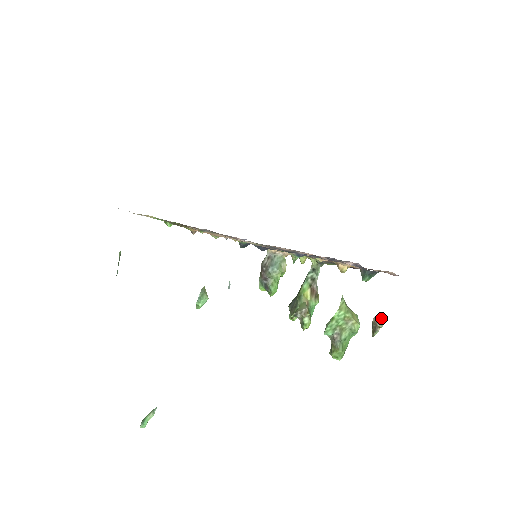
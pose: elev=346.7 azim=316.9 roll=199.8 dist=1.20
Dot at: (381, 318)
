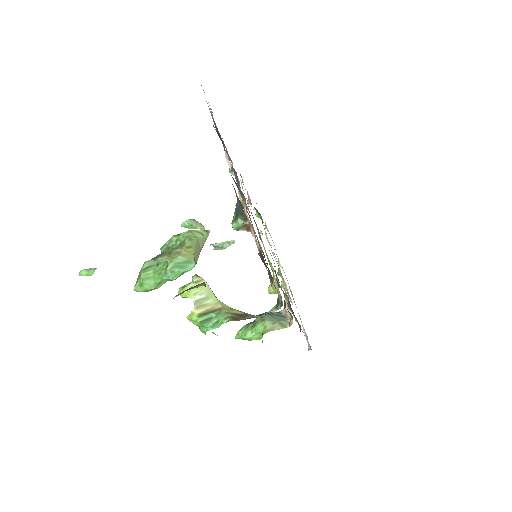
Dot at: (197, 286)
